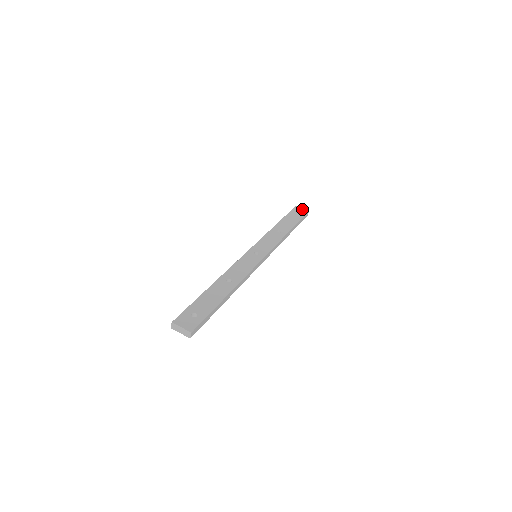
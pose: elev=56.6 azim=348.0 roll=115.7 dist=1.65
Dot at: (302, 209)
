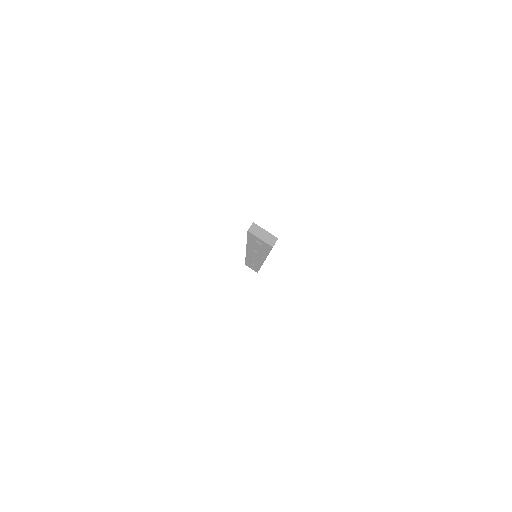
Dot at: occluded
